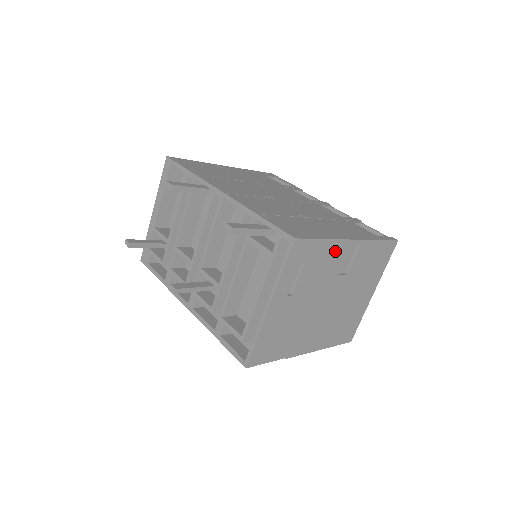
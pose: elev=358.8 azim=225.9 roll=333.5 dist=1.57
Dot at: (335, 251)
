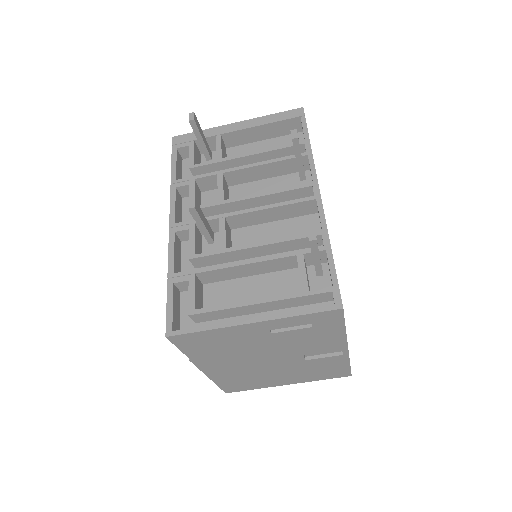
Dot at: (332, 341)
